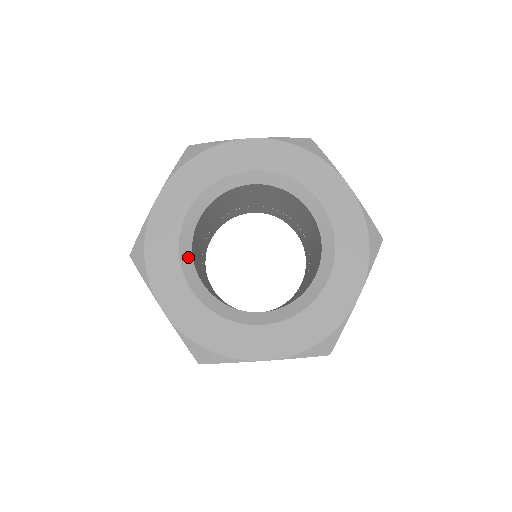
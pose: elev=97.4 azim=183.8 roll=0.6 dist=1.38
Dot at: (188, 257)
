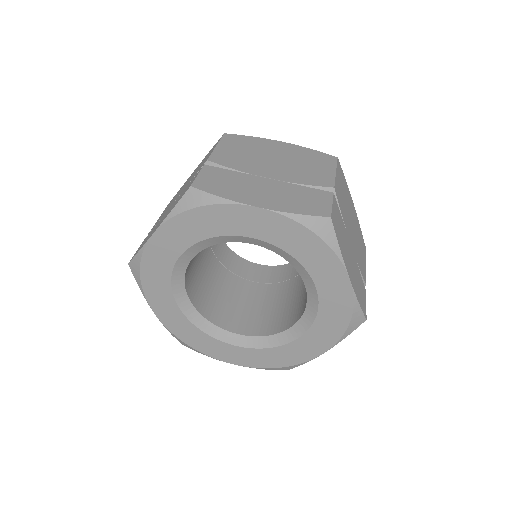
Dot at: (180, 284)
